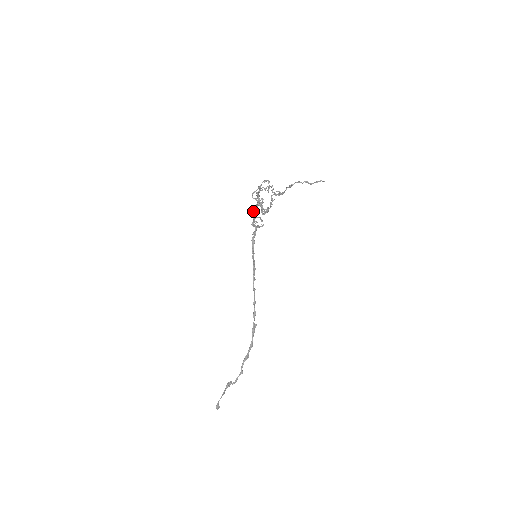
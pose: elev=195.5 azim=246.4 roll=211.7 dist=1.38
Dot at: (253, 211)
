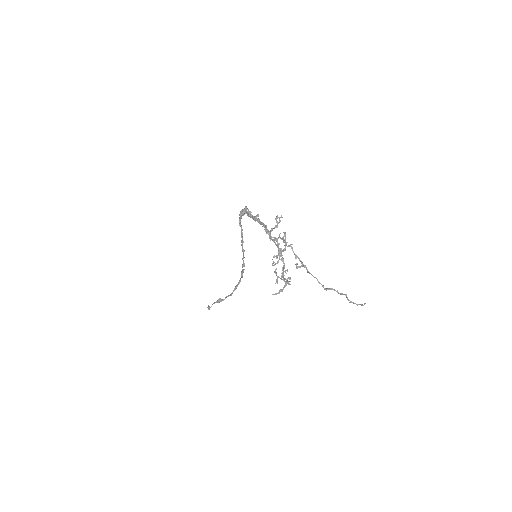
Dot at: occluded
